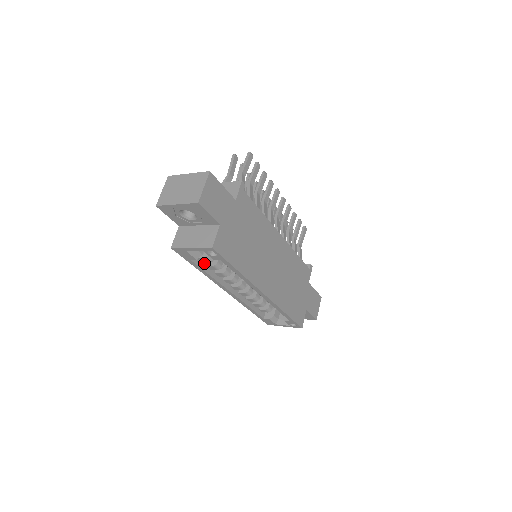
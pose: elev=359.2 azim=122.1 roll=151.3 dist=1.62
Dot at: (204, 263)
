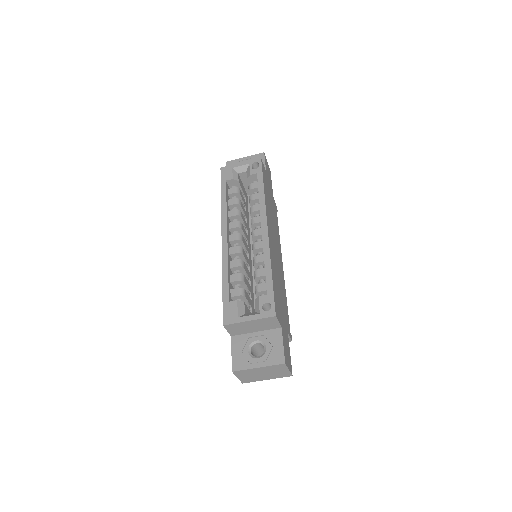
Dot at: (228, 198)
